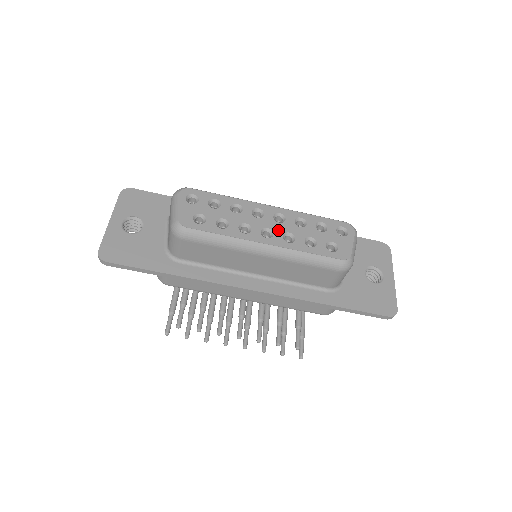
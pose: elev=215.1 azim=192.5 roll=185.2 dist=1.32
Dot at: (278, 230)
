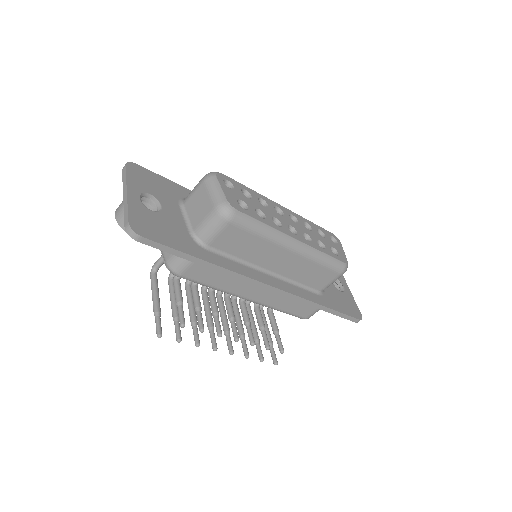
Dot at: (298, 229)
